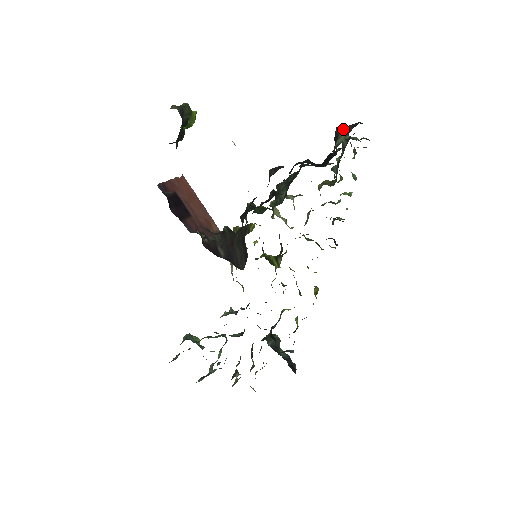
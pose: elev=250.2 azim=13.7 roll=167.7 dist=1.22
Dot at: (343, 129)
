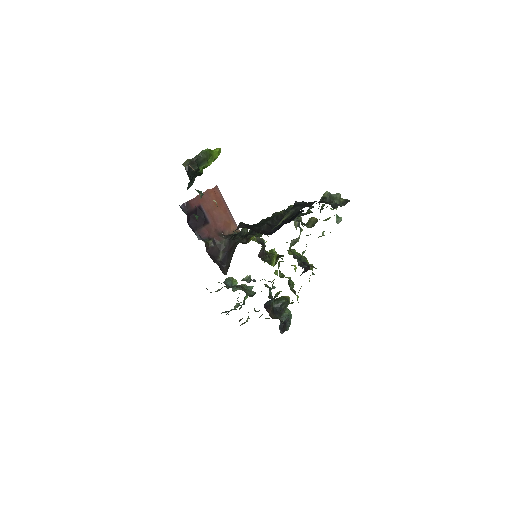
Dot at: (289, 211)
